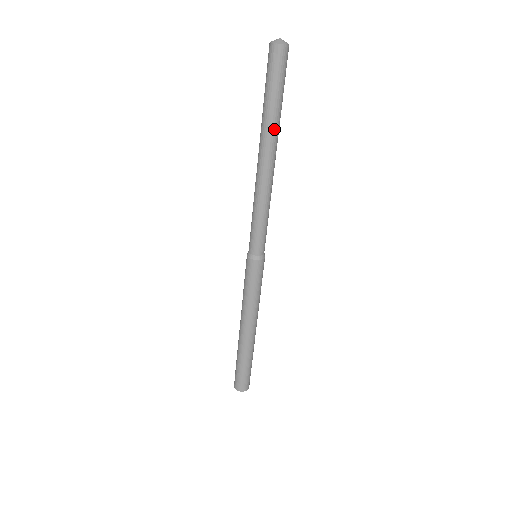
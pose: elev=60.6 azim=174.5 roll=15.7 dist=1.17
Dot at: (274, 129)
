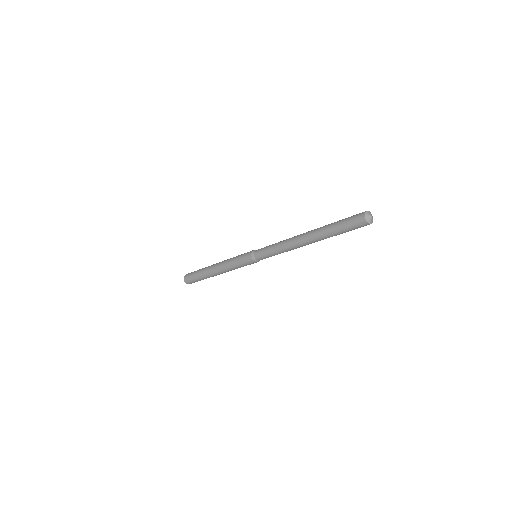
Dot at: occluded
